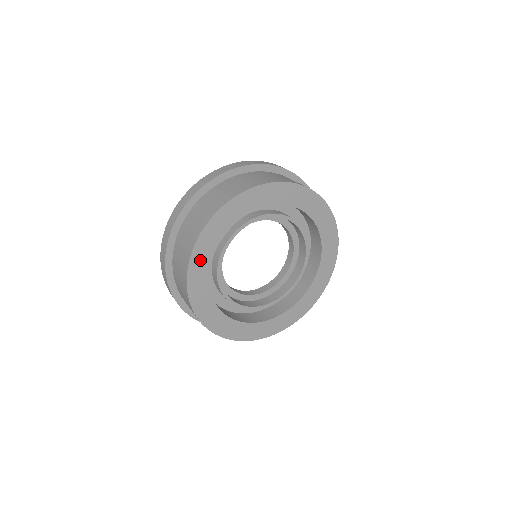
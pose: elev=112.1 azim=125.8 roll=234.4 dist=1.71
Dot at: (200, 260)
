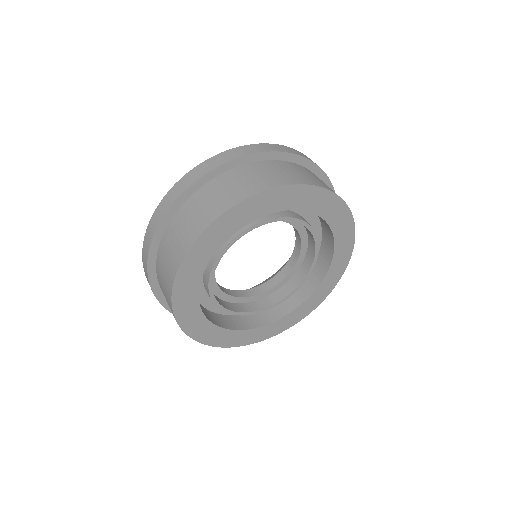
Dot at: (198, 255)
